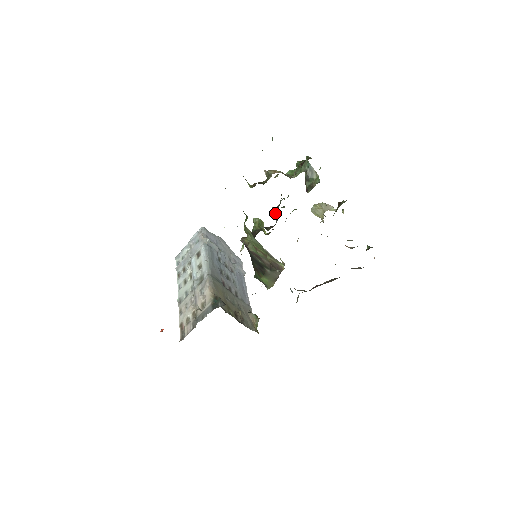
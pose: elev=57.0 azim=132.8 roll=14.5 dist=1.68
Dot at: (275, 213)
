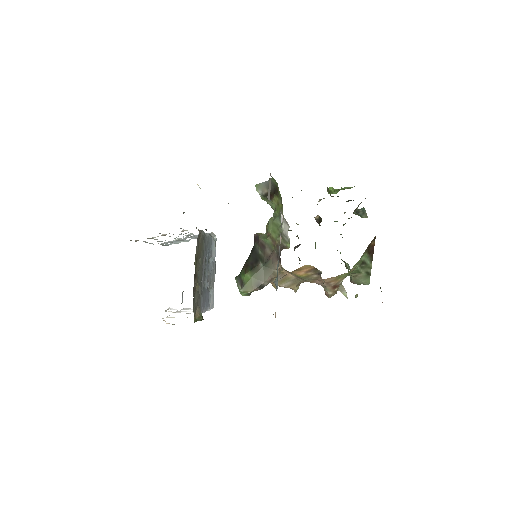
Dot at: occluded
